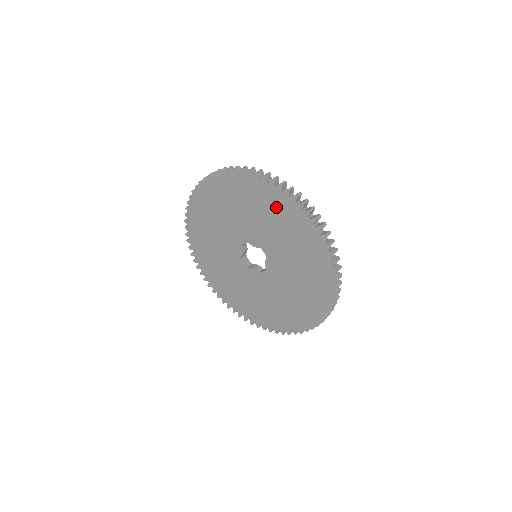
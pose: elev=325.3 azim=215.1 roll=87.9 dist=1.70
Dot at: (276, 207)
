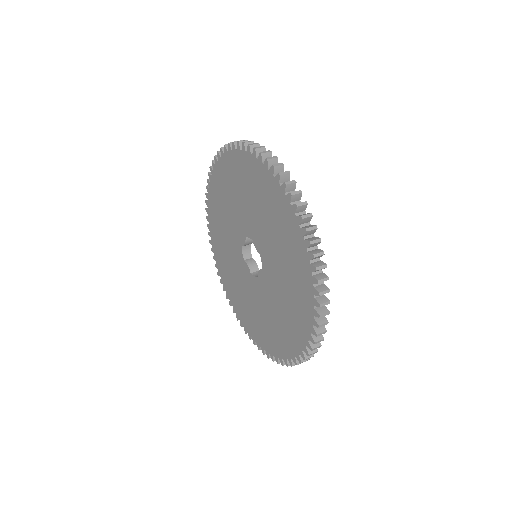
Dot at: (288, 234)
